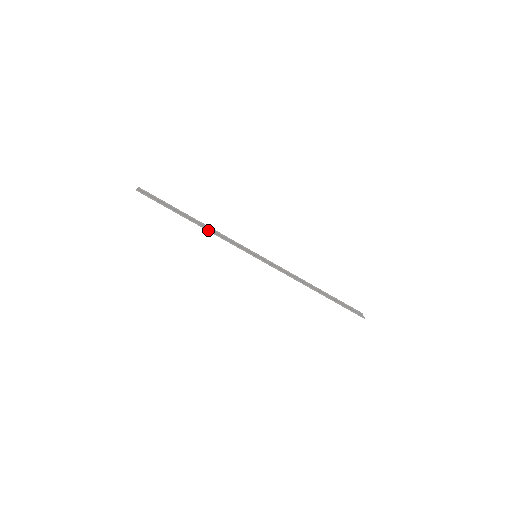
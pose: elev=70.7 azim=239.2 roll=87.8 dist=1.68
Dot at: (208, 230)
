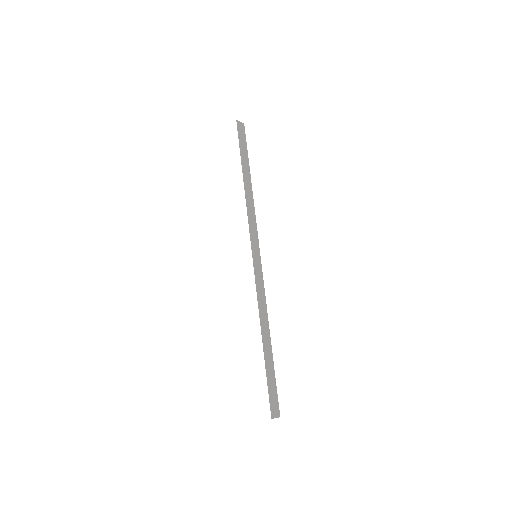
Dot at: (246, 196)
